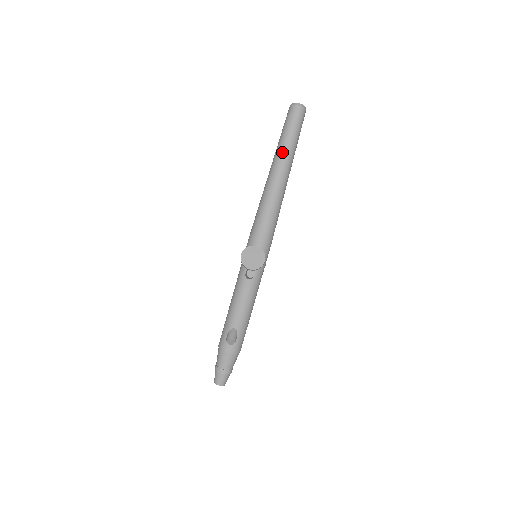
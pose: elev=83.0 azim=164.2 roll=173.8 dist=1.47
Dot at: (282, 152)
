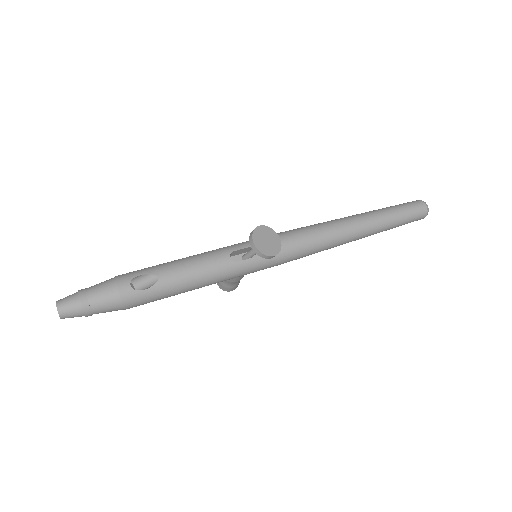
Dot at: (379, 214)
